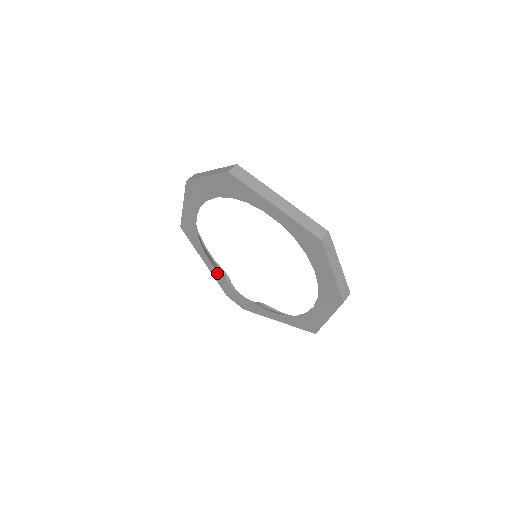
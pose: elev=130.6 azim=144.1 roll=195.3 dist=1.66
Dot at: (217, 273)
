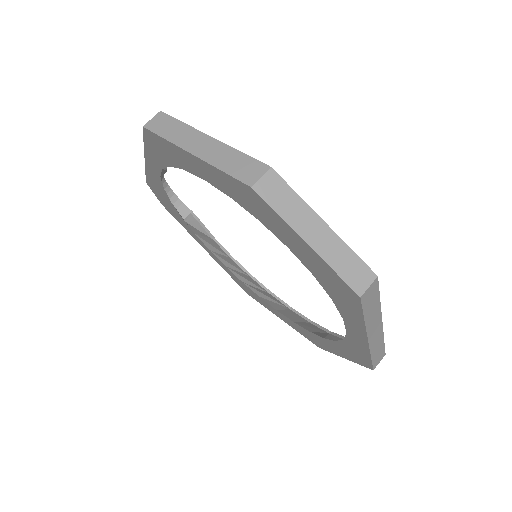
Dot at: (158, 180)
